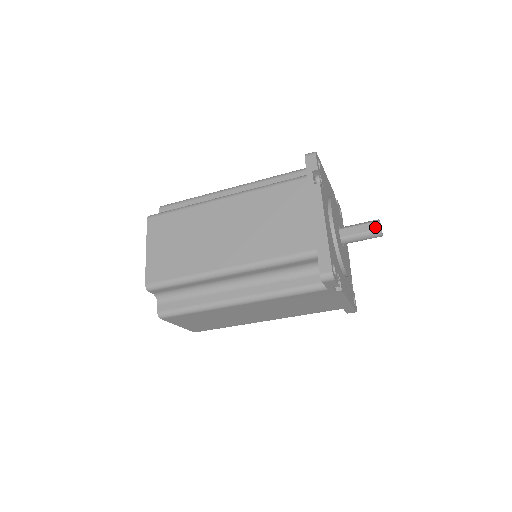
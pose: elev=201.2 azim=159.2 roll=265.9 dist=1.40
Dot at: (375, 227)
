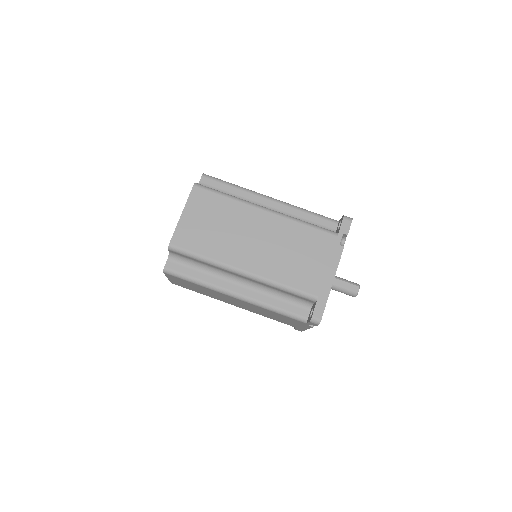
Dot at: (355, 290)
